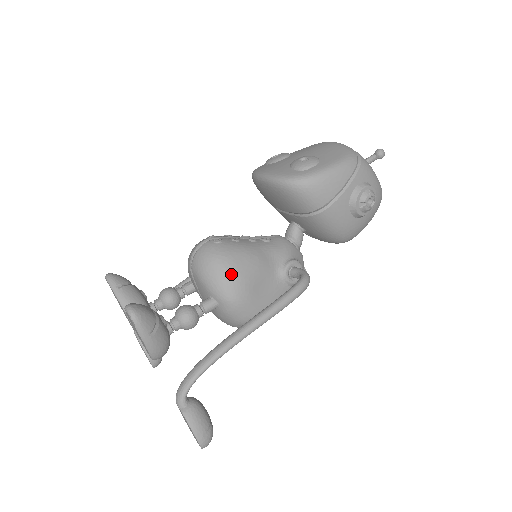
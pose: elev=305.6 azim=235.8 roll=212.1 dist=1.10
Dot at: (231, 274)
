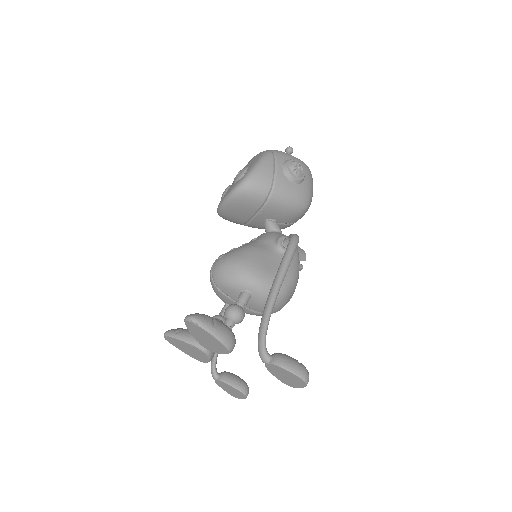
Dot at: (243, 265)
